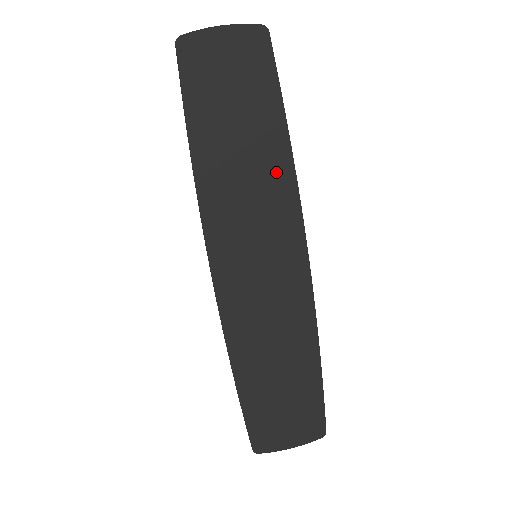
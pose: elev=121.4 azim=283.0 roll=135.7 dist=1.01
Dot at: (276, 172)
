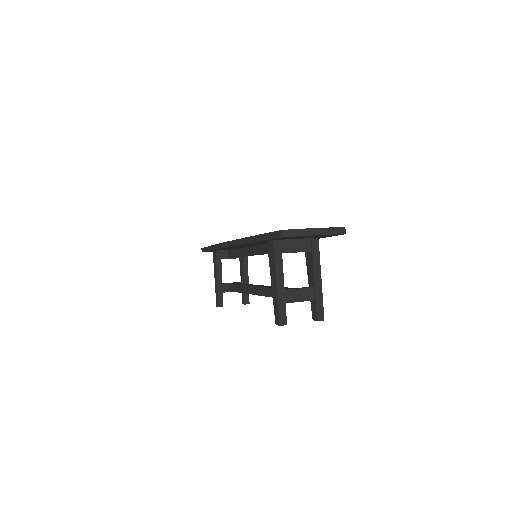
Dot at: occluded
